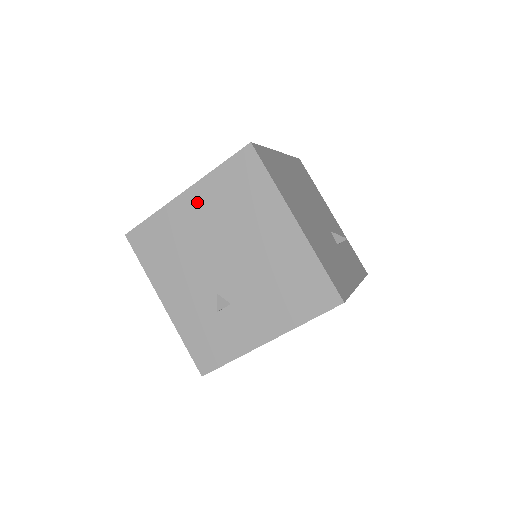
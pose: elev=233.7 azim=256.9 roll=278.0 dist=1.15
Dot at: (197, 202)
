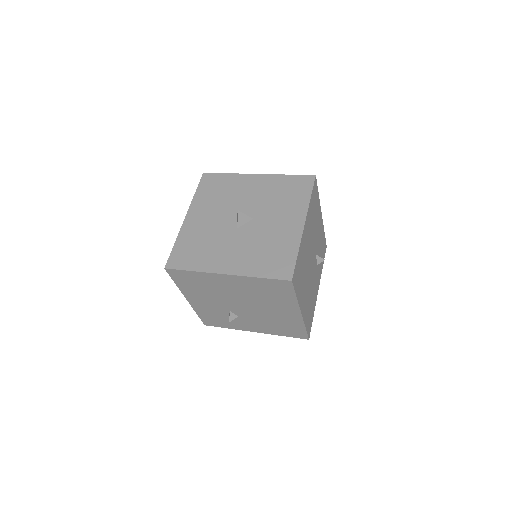
Dot at: (234, 282)
